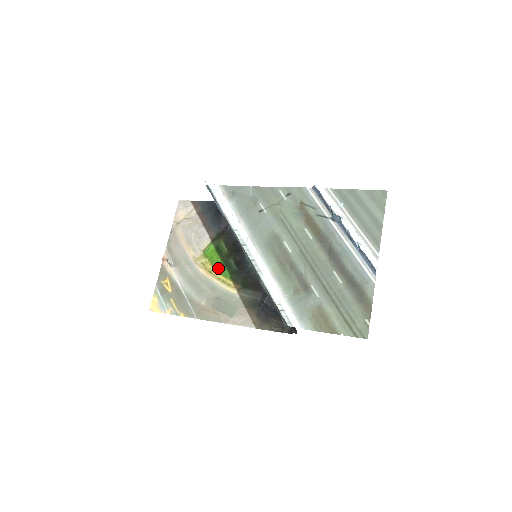
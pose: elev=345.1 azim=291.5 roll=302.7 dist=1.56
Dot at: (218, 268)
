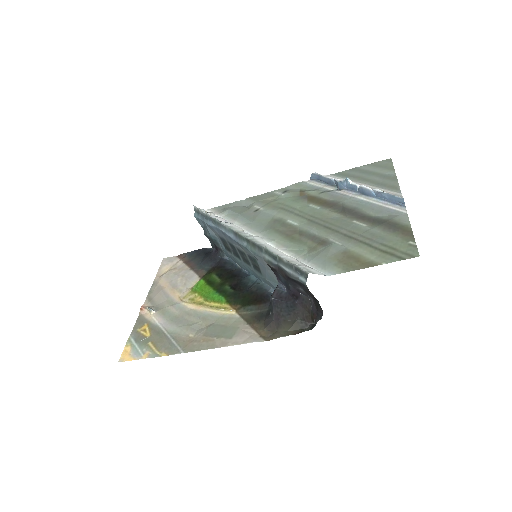
Dot at: (210, 297)
